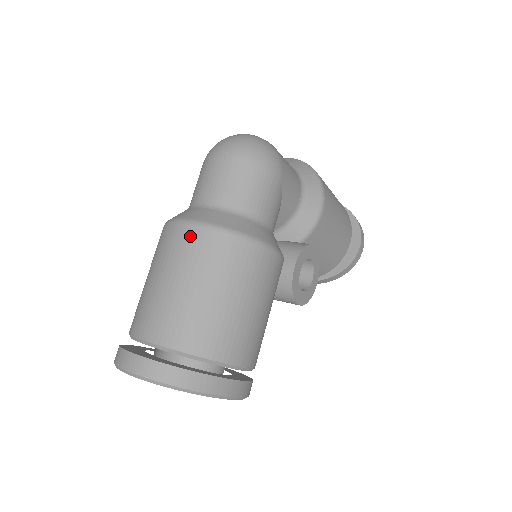
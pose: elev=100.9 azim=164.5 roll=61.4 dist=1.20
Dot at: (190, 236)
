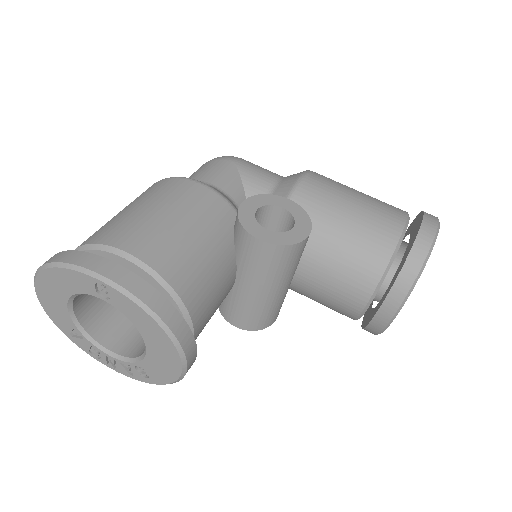
Dot at: occluded
